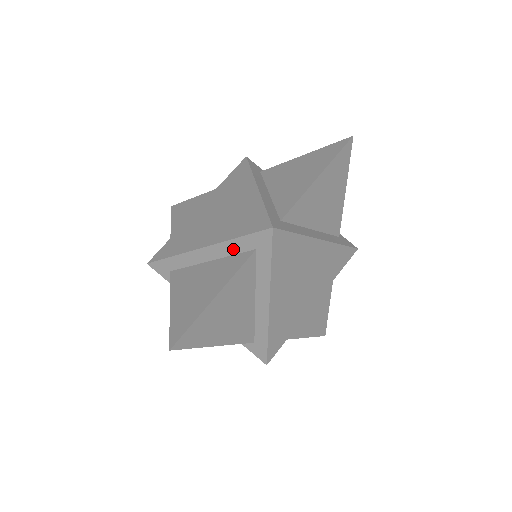
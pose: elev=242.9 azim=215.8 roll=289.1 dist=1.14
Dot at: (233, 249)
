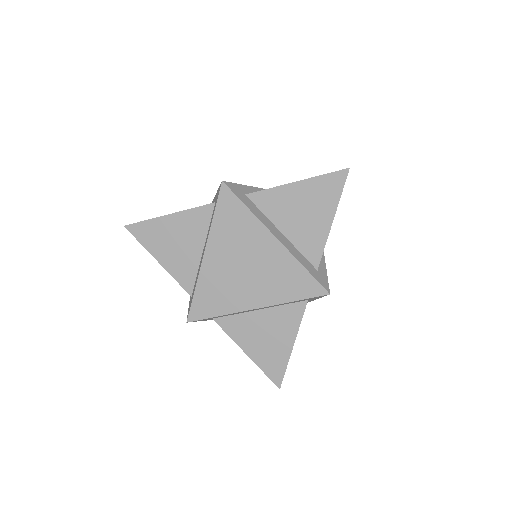
Dot at: (286, 304)
